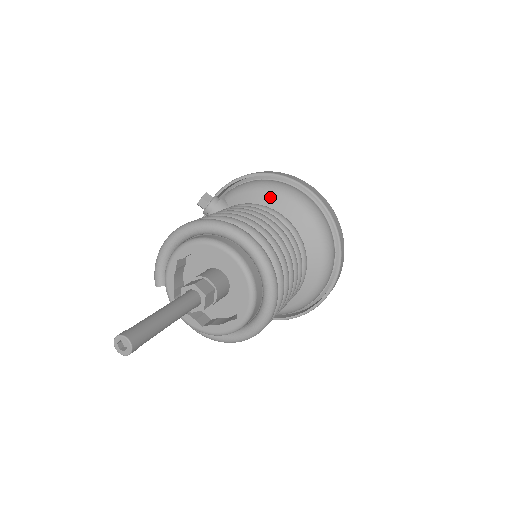
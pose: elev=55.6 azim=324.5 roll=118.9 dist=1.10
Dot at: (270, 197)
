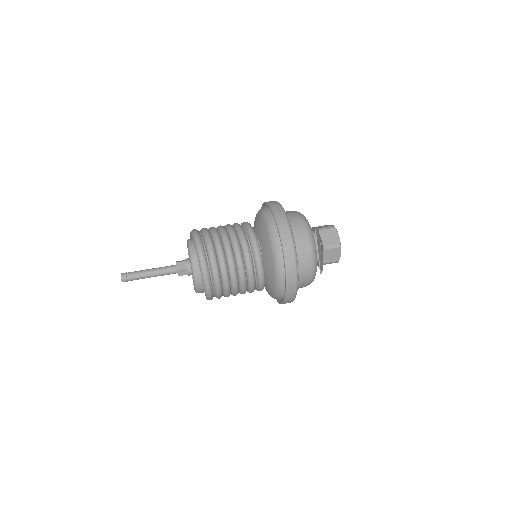
Dot at: (254, 221)
